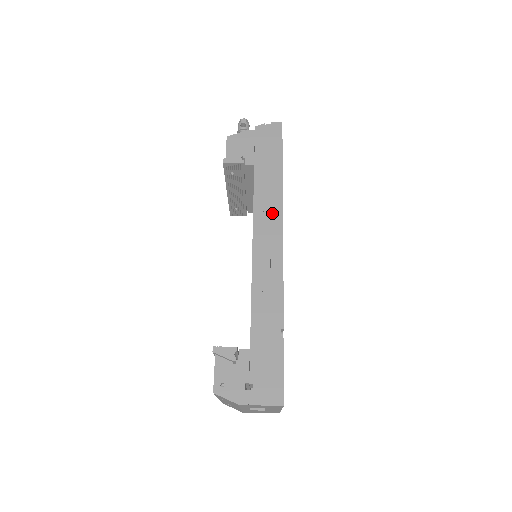
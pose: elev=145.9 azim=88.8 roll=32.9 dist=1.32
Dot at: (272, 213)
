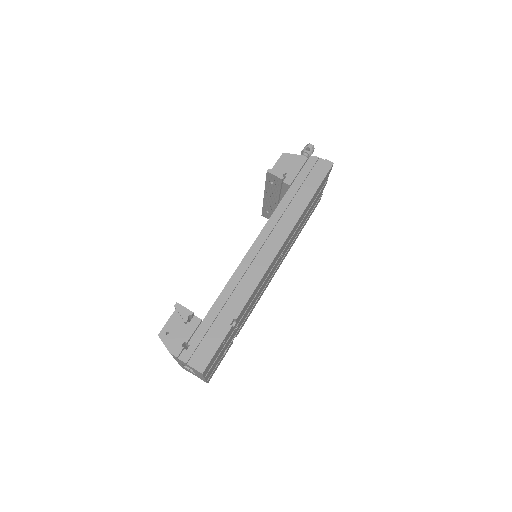
Dot at: (282, 229)
